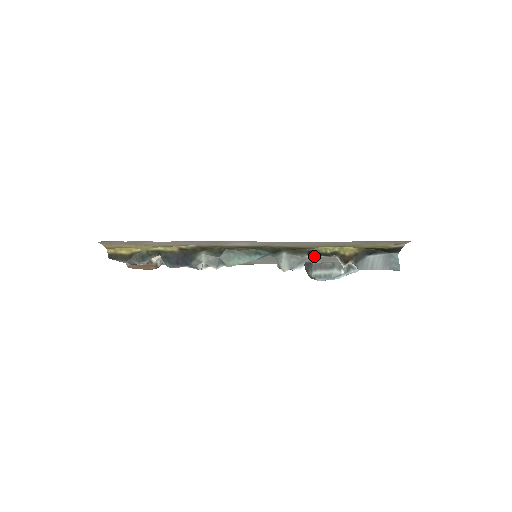
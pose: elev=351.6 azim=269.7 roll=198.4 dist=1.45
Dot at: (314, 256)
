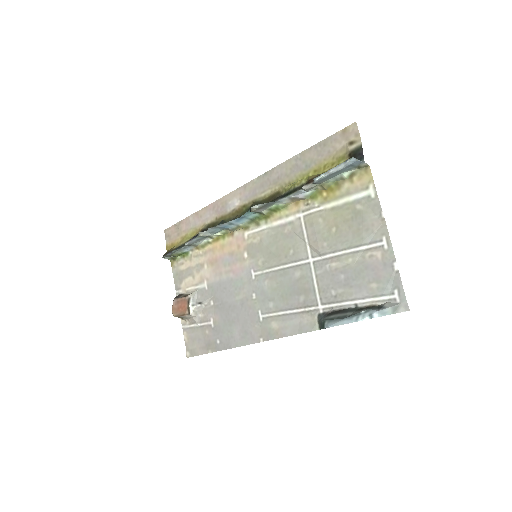
Dot at: (316, 264)
